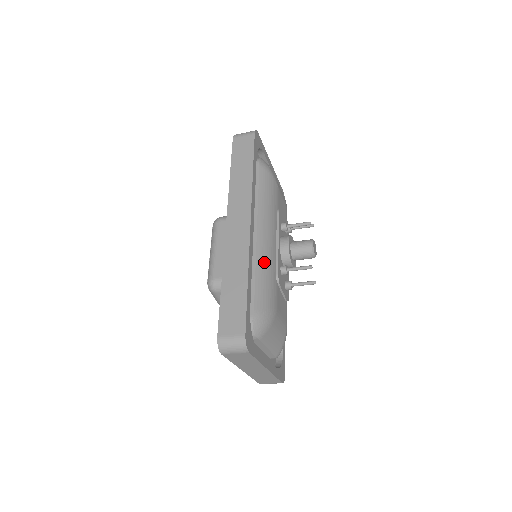
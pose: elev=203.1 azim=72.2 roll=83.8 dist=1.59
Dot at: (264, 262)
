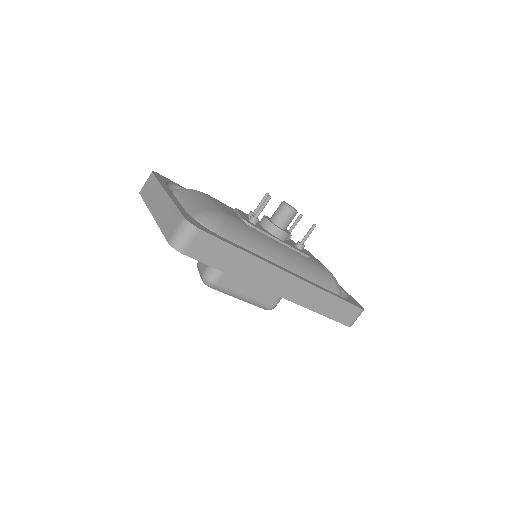
Dot at: occluded
